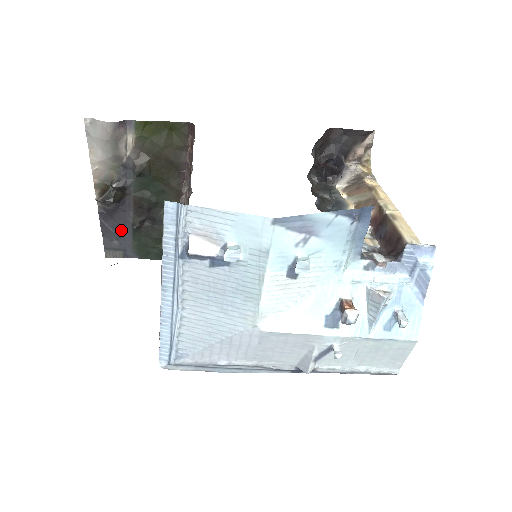
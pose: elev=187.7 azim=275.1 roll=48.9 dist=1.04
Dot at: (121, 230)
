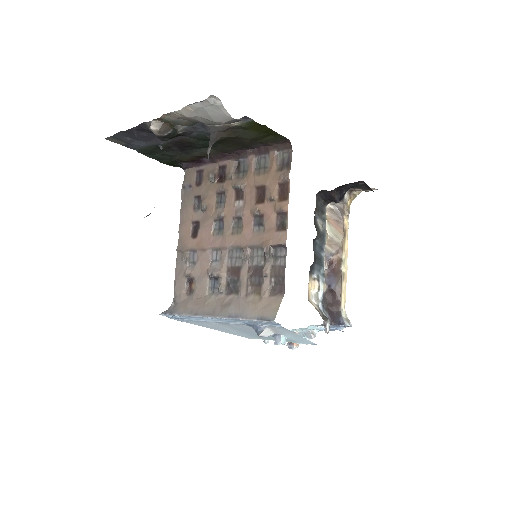
Dot at: (144, 139)
